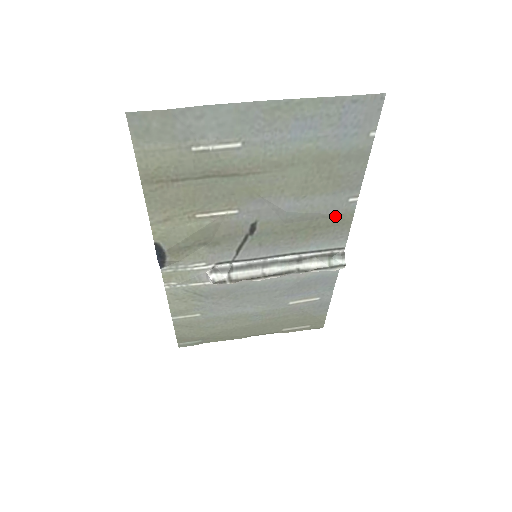
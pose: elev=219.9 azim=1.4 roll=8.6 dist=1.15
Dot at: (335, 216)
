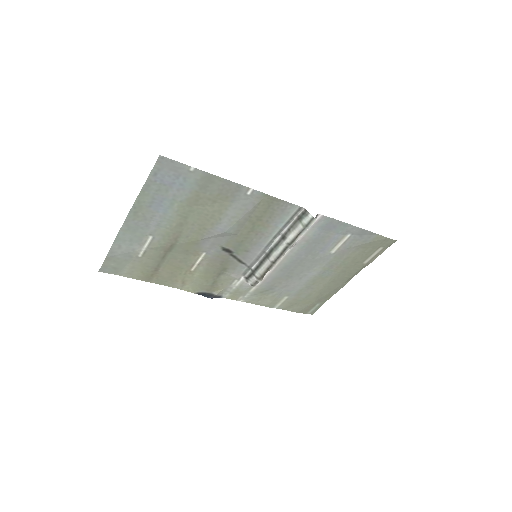
Dot at: (258, 206)
